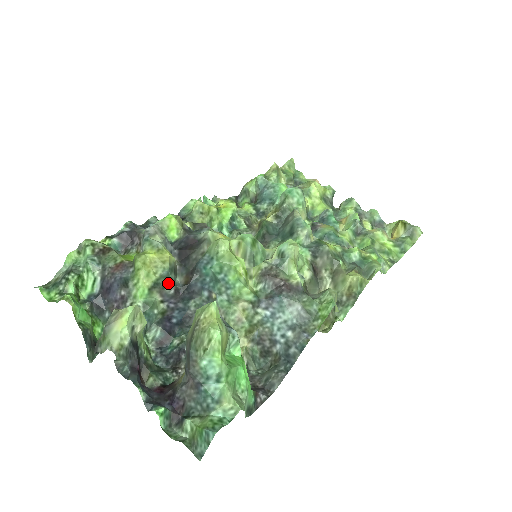
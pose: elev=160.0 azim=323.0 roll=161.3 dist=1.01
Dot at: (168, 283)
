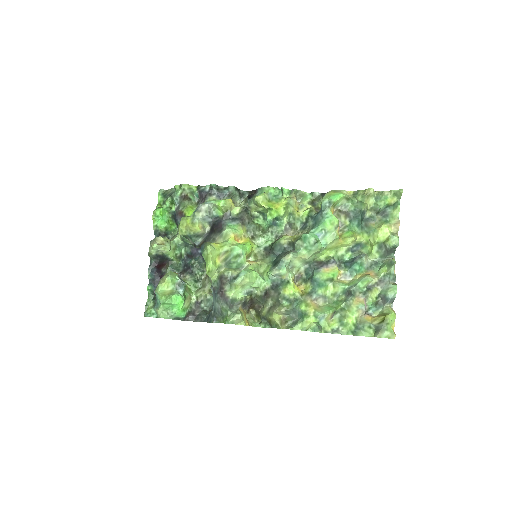
Dot at: (191, 240)
